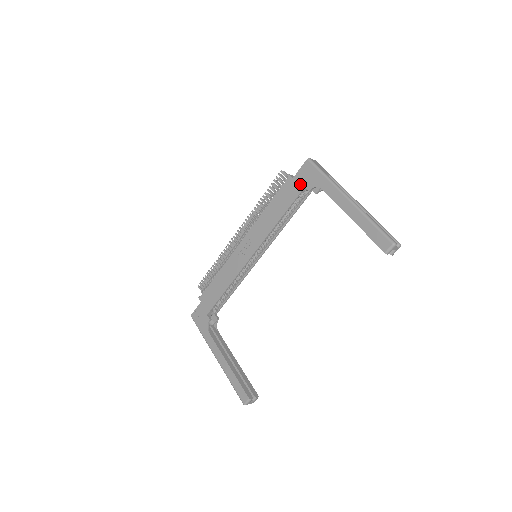
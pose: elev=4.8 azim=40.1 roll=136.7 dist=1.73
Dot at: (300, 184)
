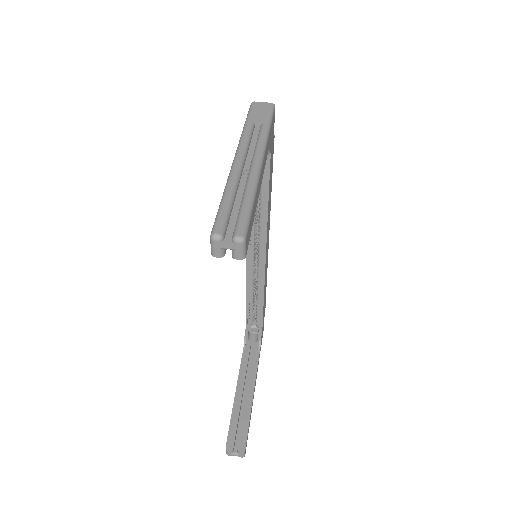
Dot at: occluded
